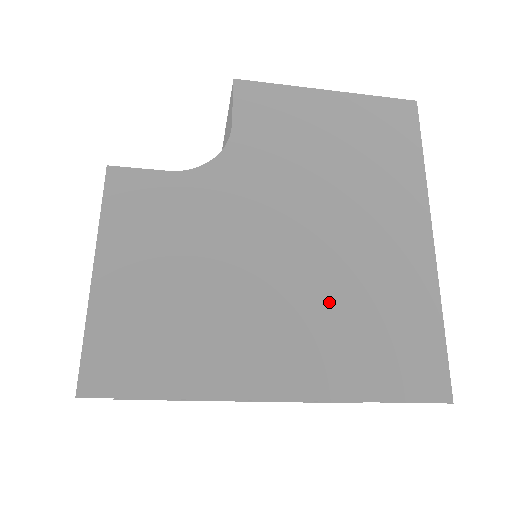
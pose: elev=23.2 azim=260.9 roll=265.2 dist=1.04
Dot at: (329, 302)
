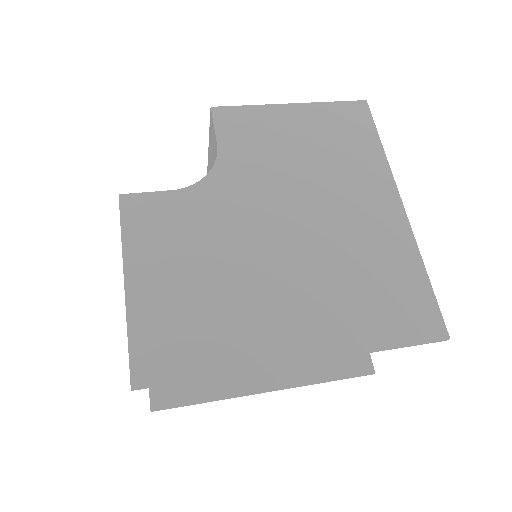
Dot at: (329, 274)
